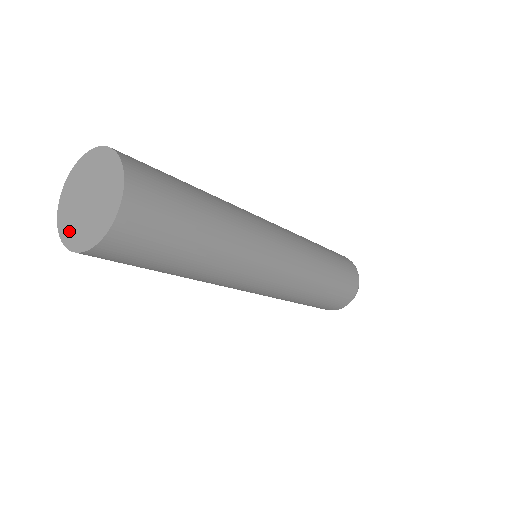
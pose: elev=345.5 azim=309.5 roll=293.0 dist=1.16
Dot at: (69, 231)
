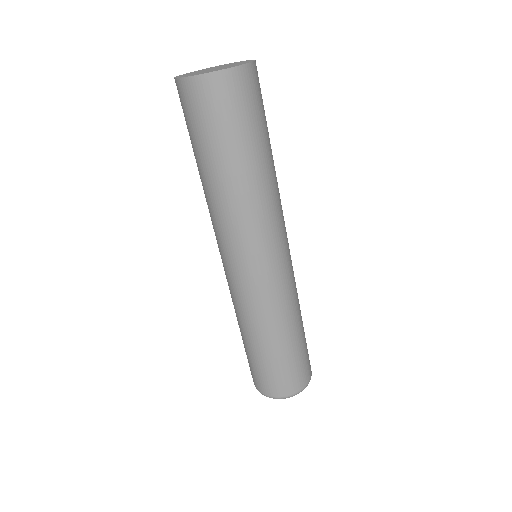
Dot at: occluded
